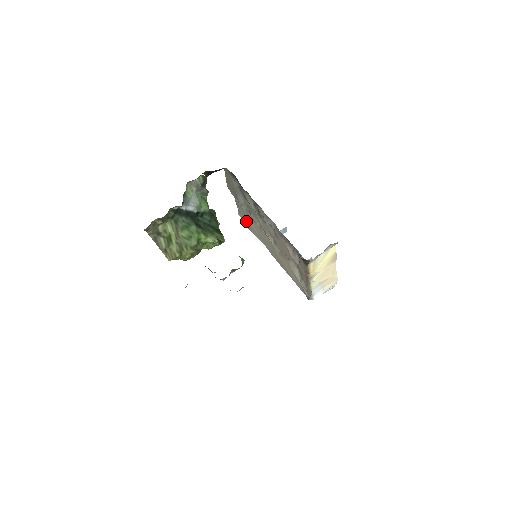
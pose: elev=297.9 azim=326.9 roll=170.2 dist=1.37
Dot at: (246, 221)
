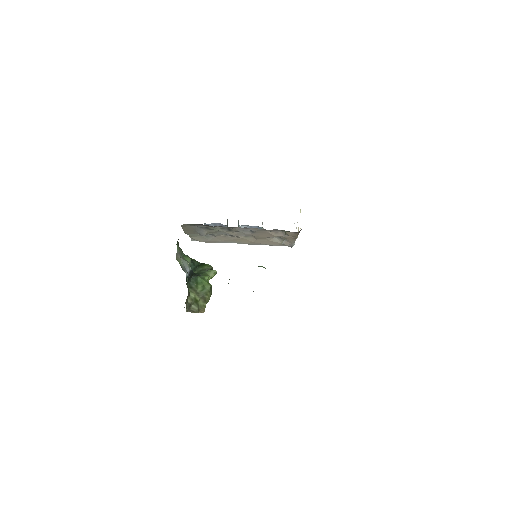
Dot at: (207, 241)
